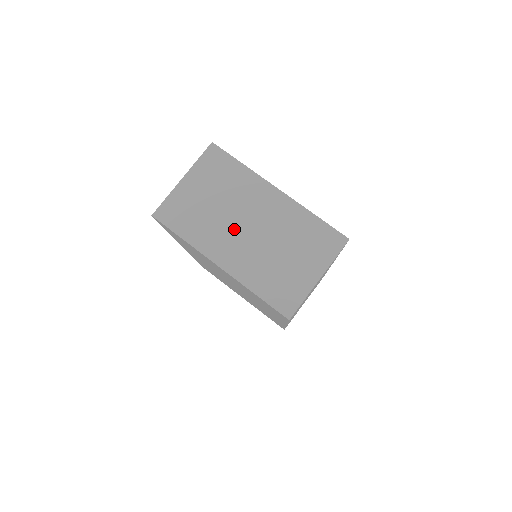
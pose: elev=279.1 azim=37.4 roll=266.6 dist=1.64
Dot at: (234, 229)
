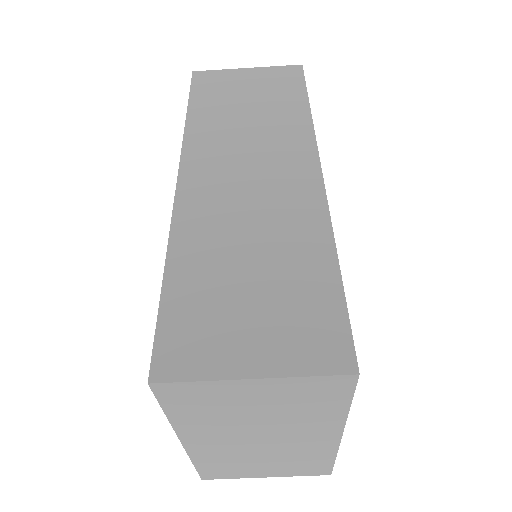
Dot at: (243, 435)
